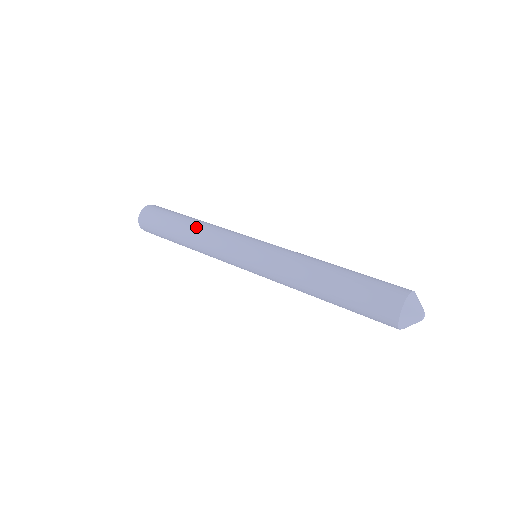
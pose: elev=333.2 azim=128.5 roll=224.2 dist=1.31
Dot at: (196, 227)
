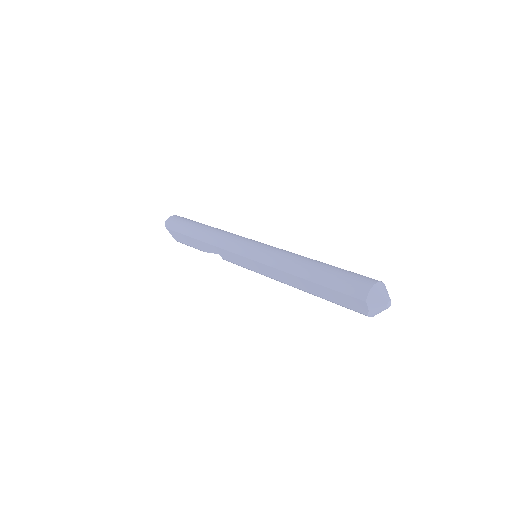
Dot at: occluded
